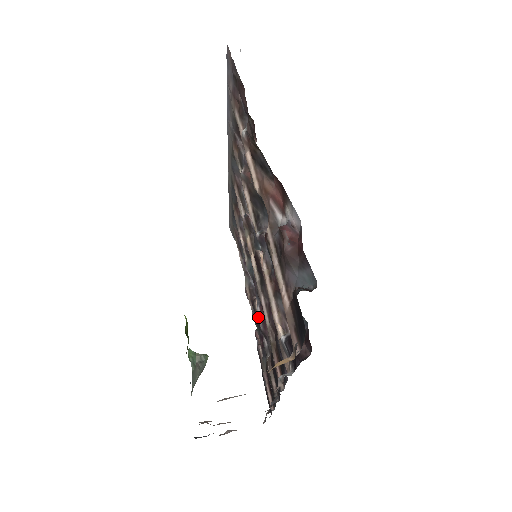
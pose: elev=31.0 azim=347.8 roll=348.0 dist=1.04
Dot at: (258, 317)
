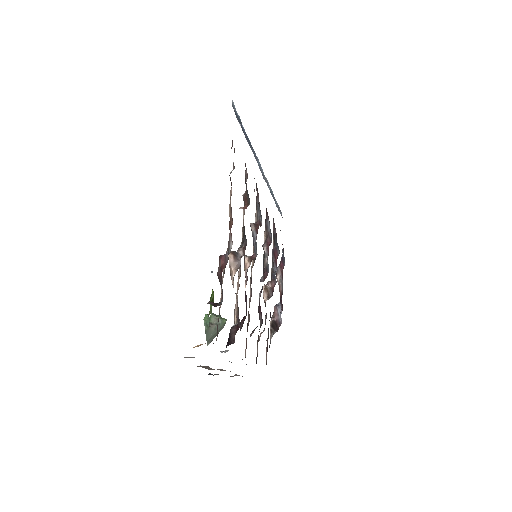
Dot at: occluded
